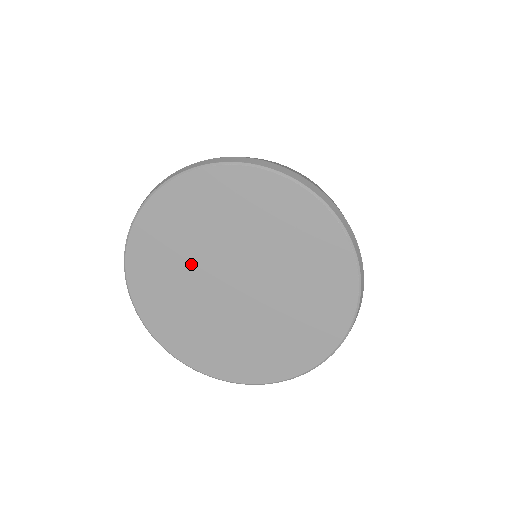
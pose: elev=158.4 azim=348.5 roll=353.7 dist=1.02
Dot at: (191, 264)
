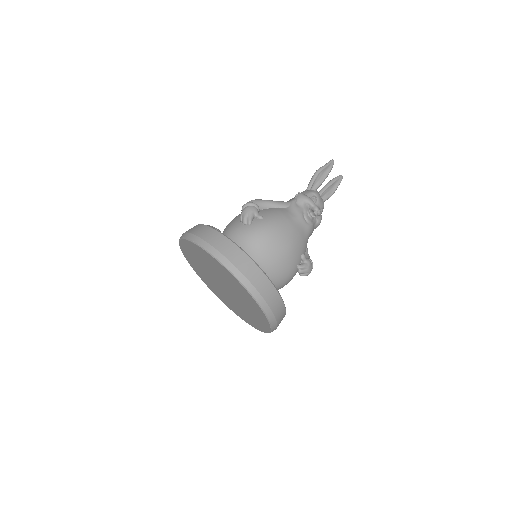
Dot at: (212, 270)
